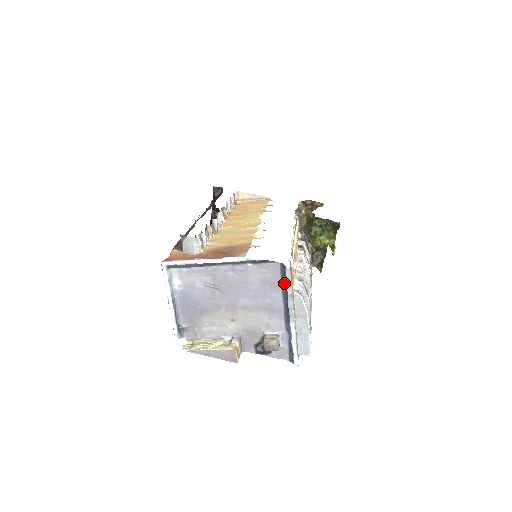
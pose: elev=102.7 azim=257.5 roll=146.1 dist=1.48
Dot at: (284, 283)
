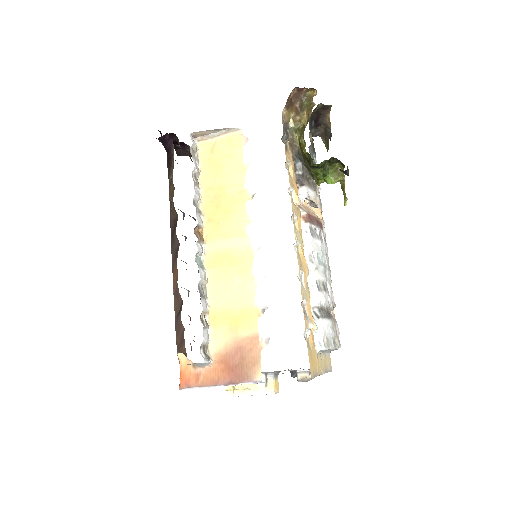
Dot at: occluded
